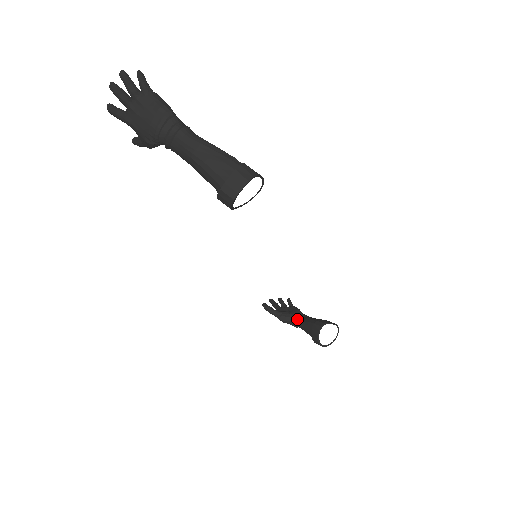
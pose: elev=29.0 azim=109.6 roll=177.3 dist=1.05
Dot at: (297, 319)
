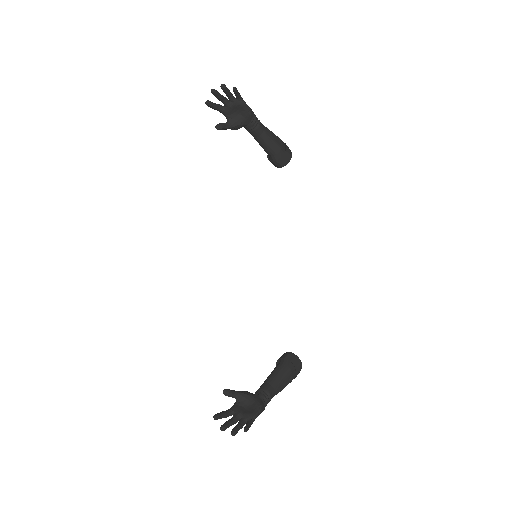
Dot at: (251, 133)
